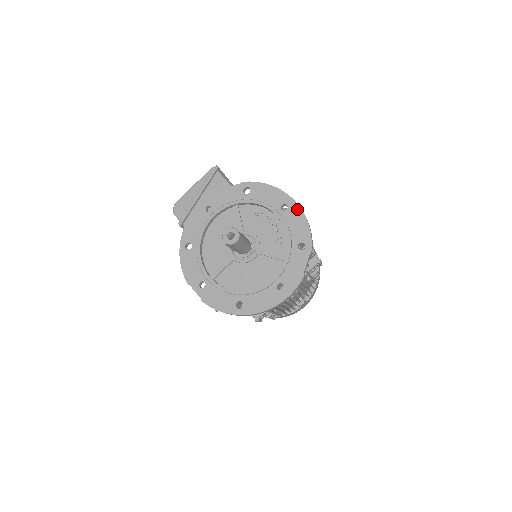
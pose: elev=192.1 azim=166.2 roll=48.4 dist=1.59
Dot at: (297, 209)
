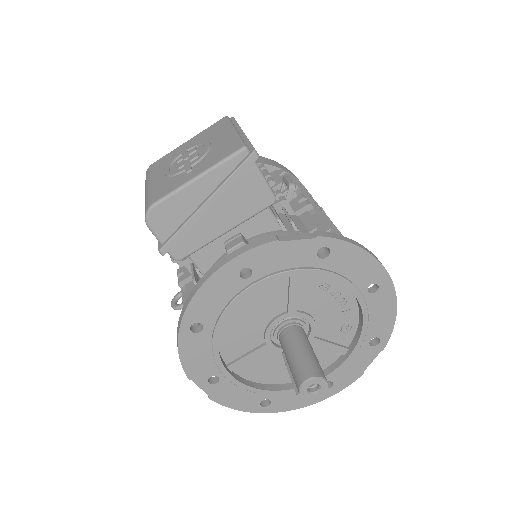
Dot at: (390, 294)
